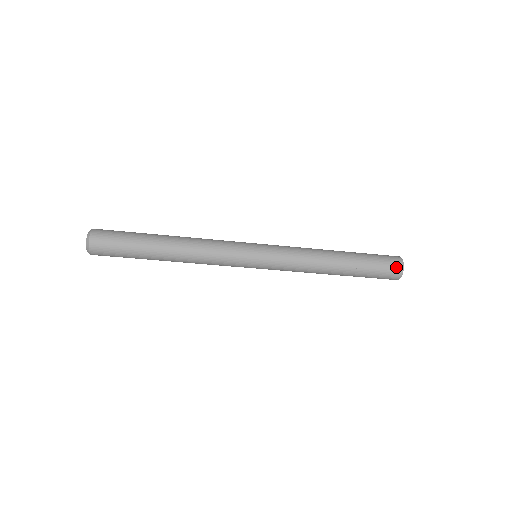
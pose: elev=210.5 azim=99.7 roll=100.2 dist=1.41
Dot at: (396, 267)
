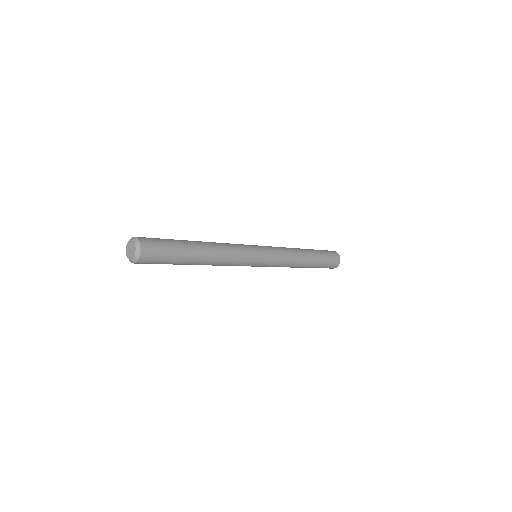
Dot at: (336, 262)
